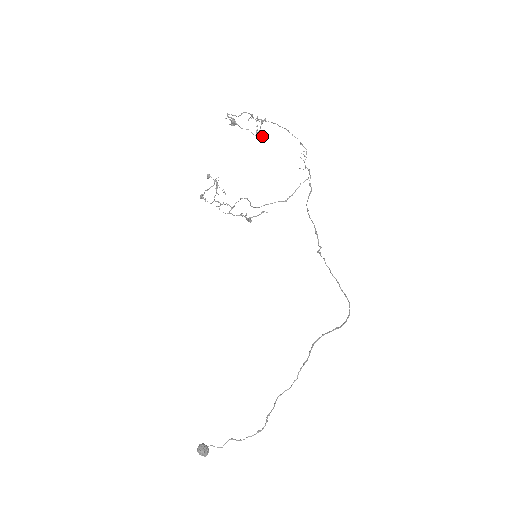
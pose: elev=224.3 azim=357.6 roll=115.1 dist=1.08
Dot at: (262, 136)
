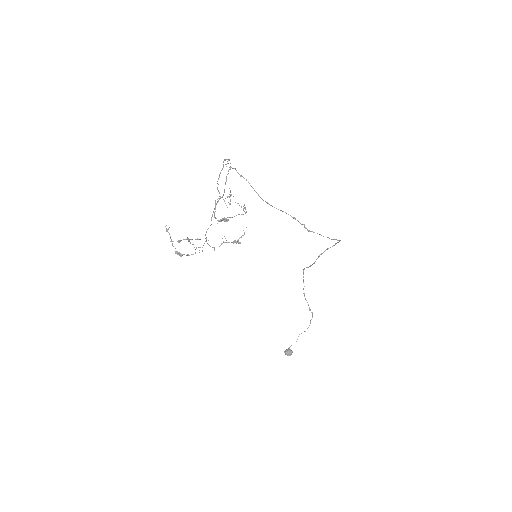
Dot at: (245, 208)
